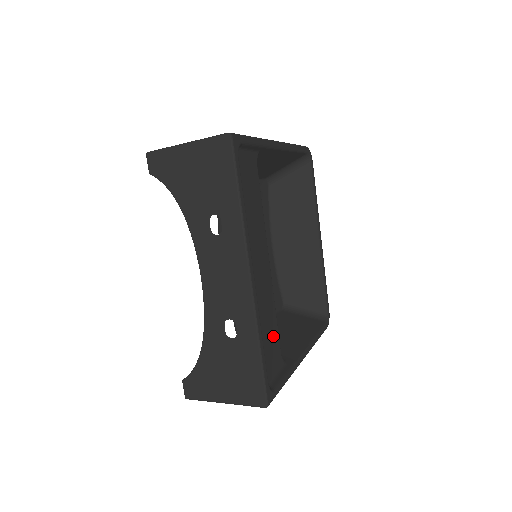
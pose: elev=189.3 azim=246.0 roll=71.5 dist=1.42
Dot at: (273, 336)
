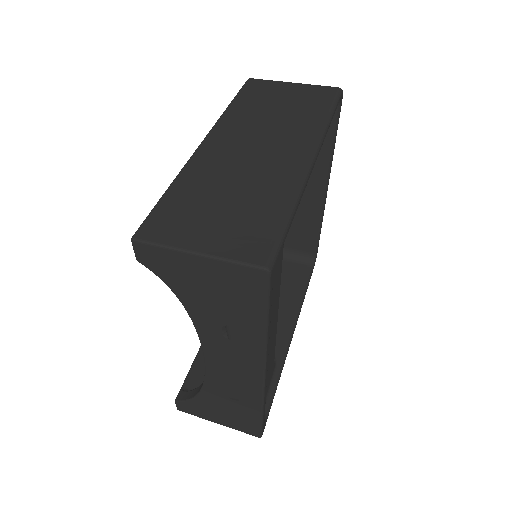
Dot at: (271, 366)
